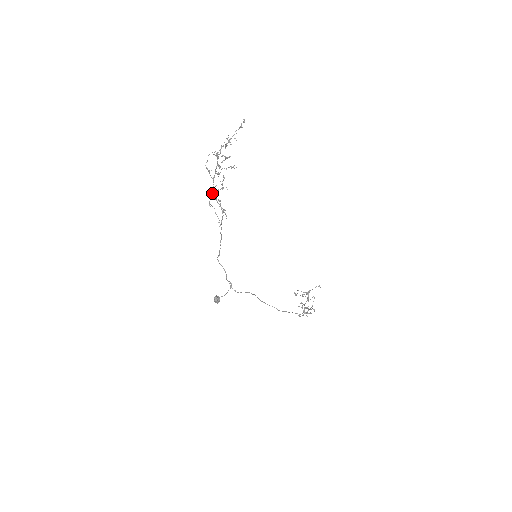
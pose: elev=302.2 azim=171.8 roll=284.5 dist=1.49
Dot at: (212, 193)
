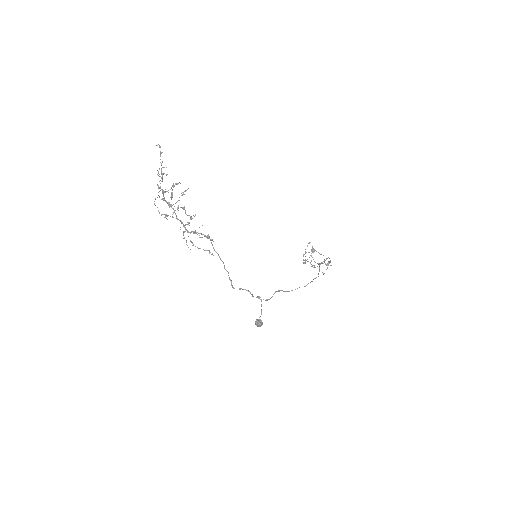
Dot at: occluded
